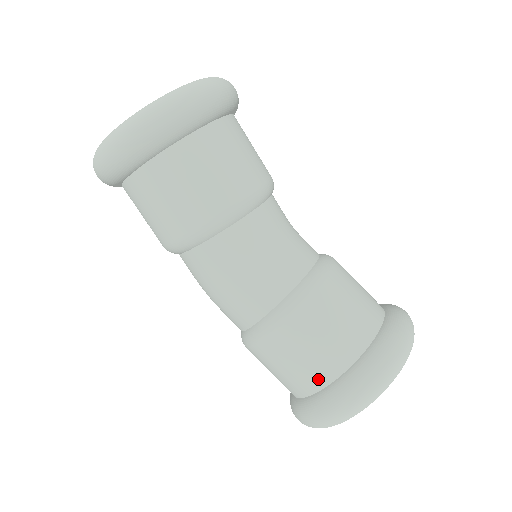
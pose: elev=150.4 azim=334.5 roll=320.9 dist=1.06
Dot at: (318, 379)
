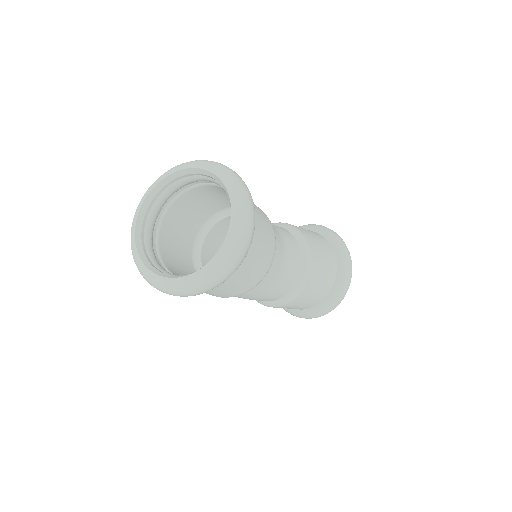
Dot at: (318, 302)
